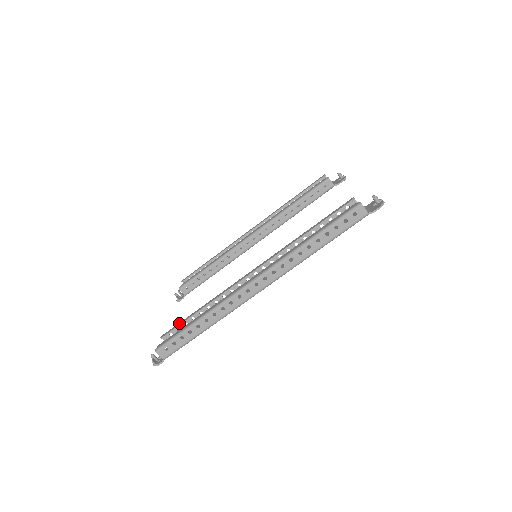
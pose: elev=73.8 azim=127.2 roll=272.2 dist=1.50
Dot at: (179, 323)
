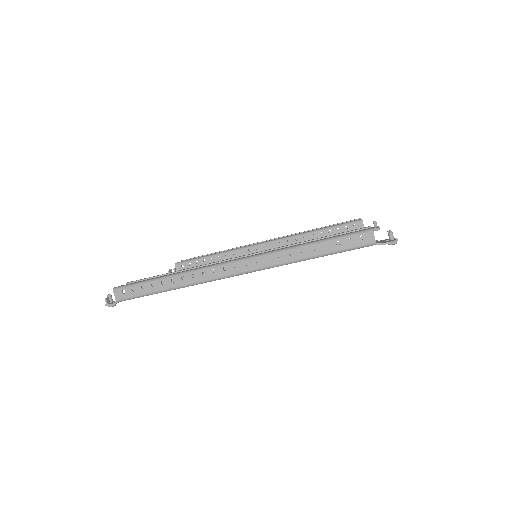
Dot at: (149, 277)
